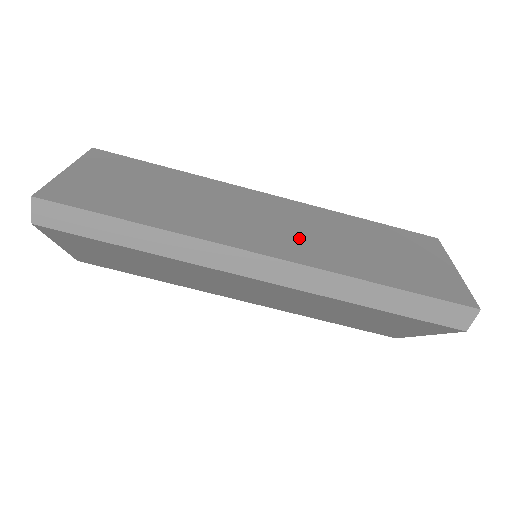
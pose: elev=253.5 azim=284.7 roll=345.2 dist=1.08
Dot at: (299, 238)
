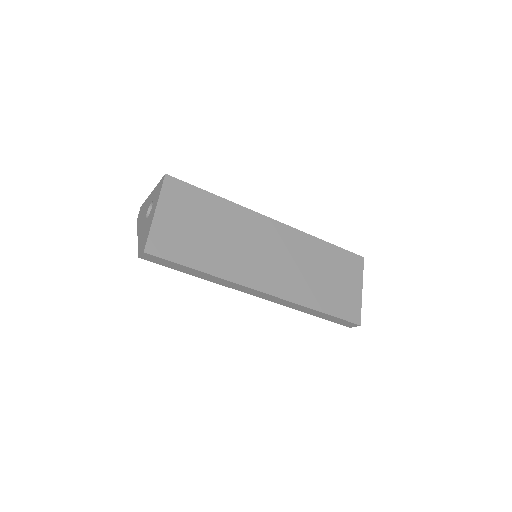
Dot at: (285, 272)
